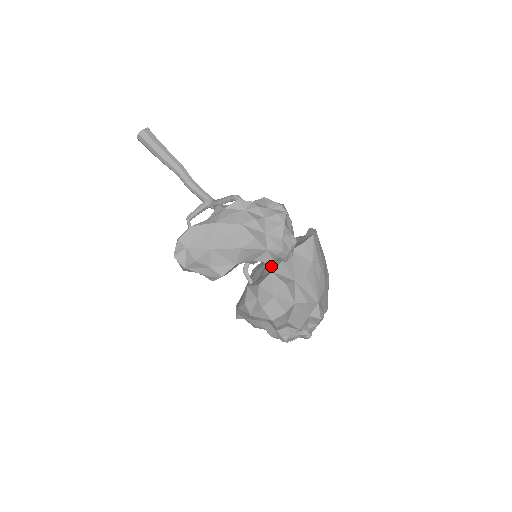
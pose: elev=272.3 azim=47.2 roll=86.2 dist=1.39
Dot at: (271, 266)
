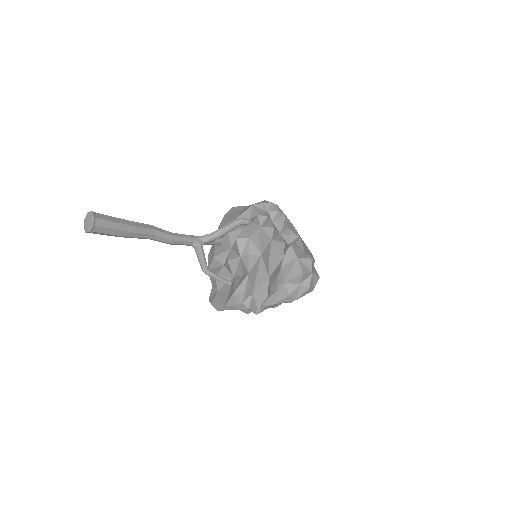
Dot at: (287, 254)
